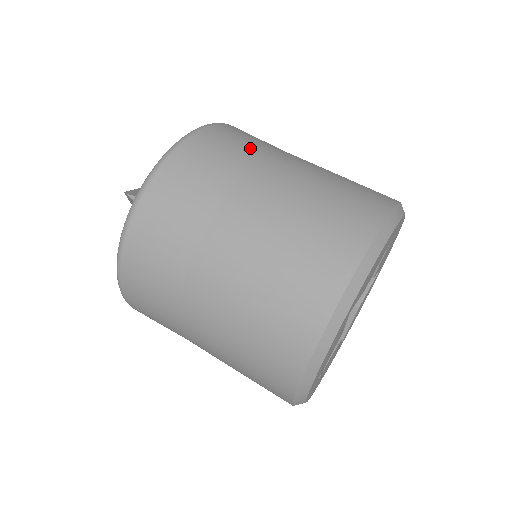
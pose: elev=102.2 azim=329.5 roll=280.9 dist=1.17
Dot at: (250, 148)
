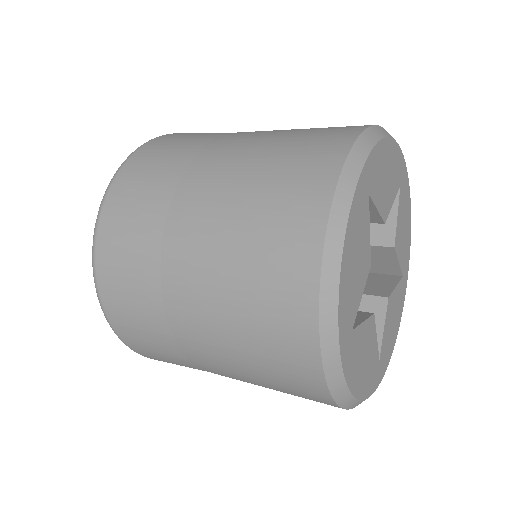
Dot at: occluded
